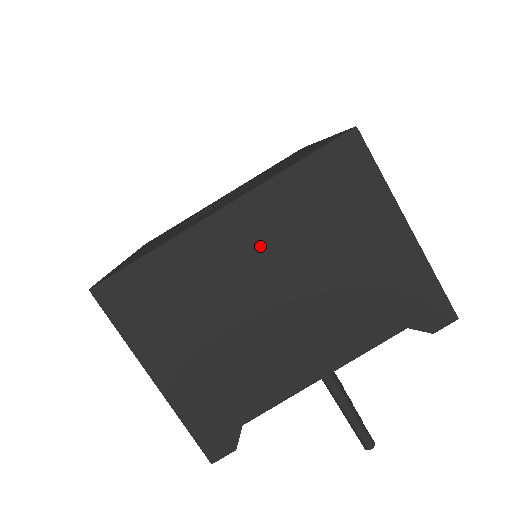
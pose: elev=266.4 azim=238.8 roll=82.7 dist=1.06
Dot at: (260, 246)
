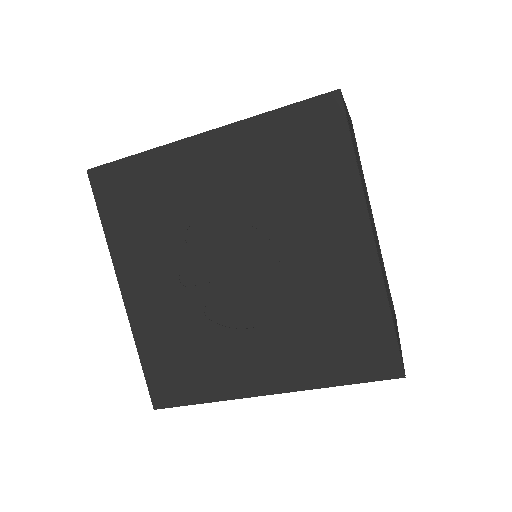
Dot at: occluded
